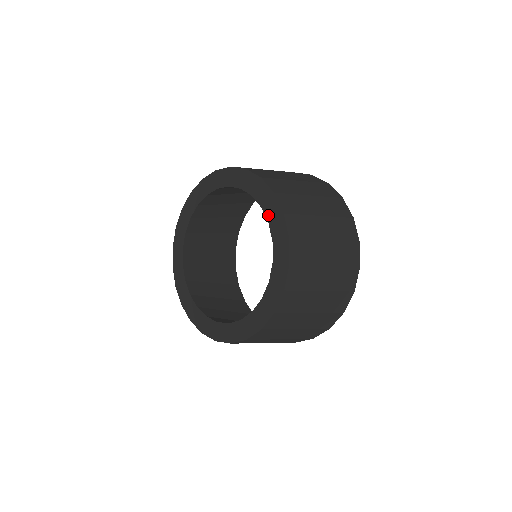
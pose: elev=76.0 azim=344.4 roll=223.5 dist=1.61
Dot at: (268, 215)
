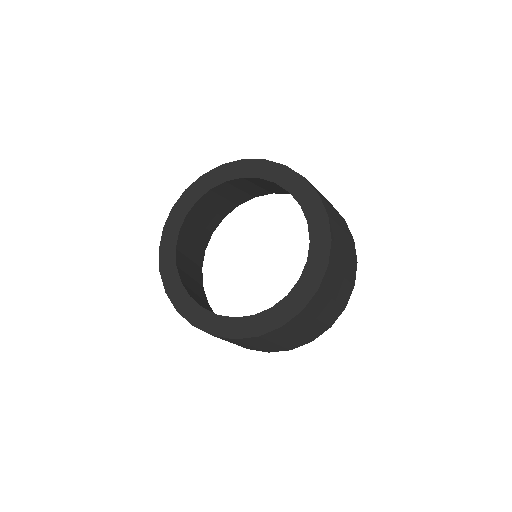
Dot at: (312, 253)
